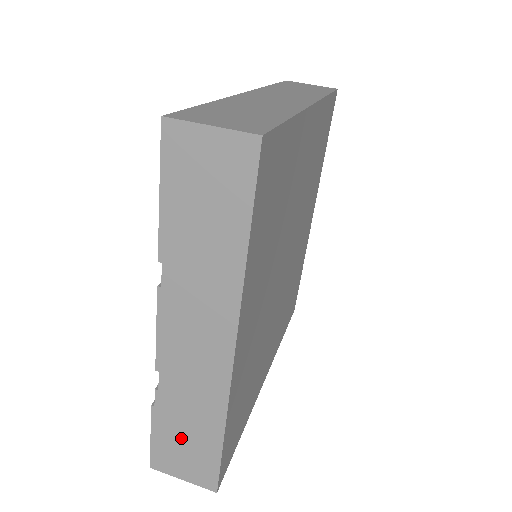
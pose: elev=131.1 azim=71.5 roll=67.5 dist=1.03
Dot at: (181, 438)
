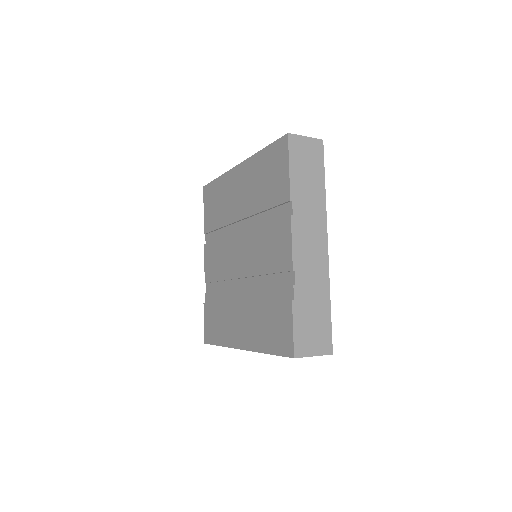
Dot at: (310, 318)
